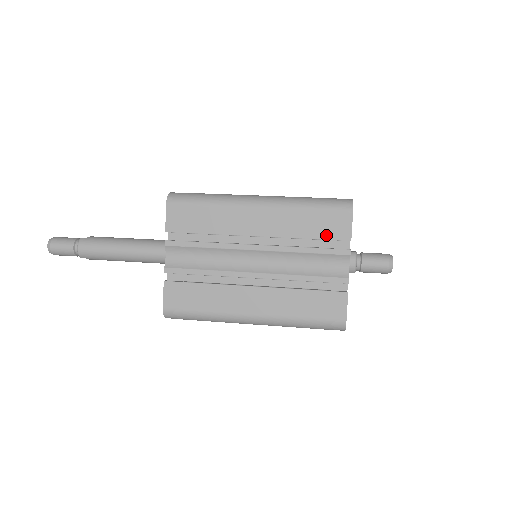
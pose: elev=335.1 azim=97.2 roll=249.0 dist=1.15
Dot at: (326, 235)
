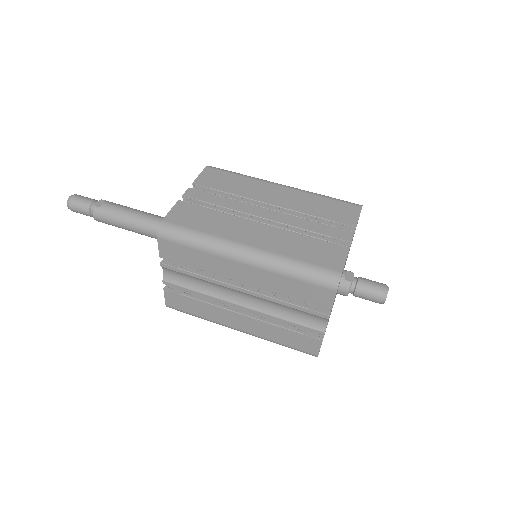
Dot at: (308, 300)
